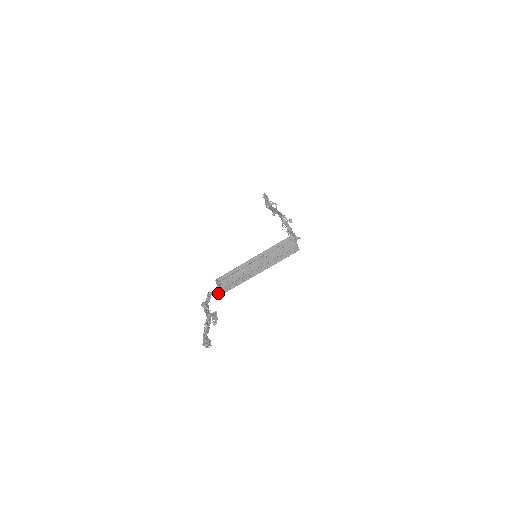
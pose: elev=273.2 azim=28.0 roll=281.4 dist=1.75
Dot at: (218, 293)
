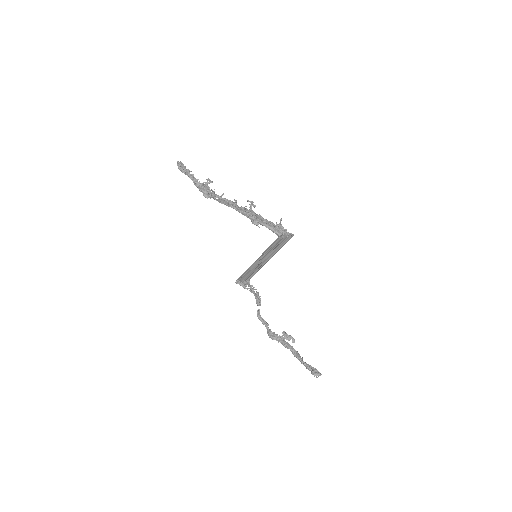
Dot at: (259, 304)
